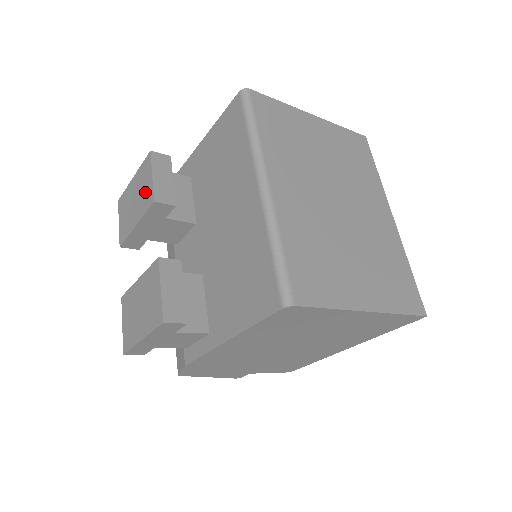
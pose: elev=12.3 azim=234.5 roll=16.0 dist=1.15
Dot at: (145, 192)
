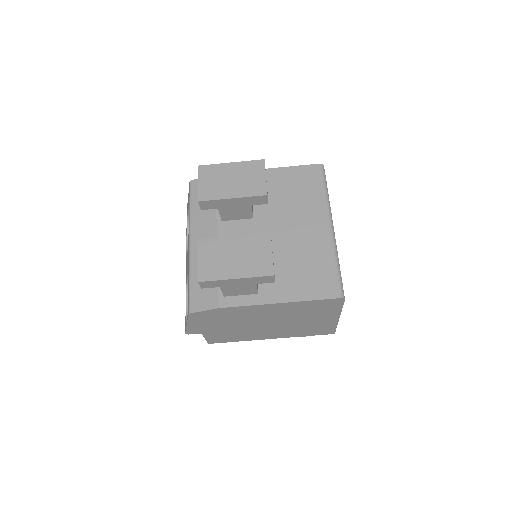
Dot at: (253, 182)
